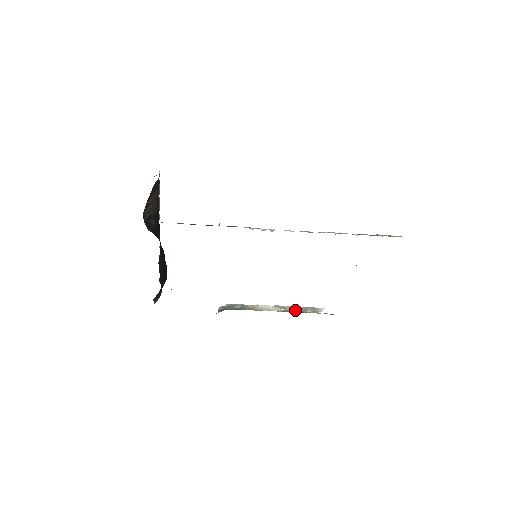
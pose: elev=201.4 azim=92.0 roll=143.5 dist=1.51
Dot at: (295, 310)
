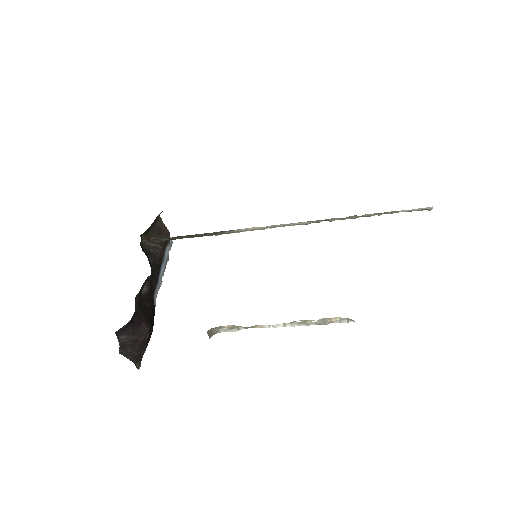
Dot at: occluded
